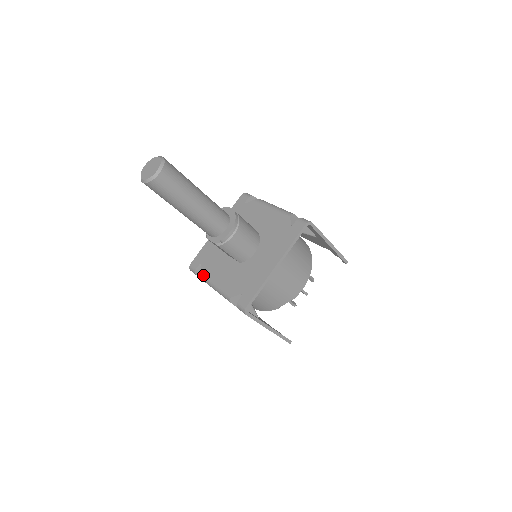
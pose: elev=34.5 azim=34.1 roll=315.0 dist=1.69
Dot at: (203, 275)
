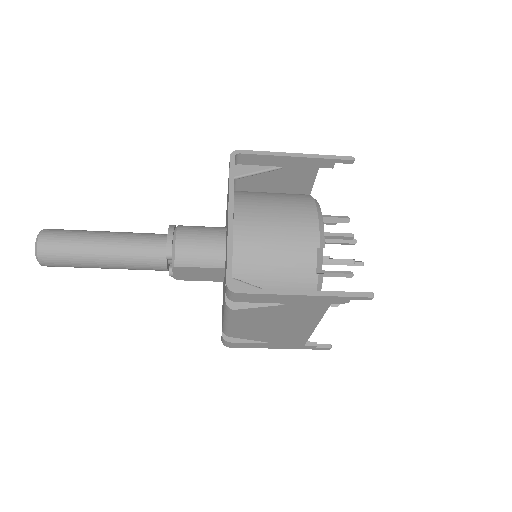
Dot at: (222, 329)
